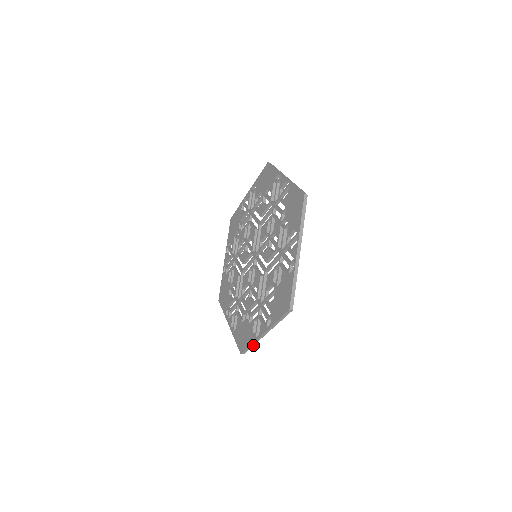
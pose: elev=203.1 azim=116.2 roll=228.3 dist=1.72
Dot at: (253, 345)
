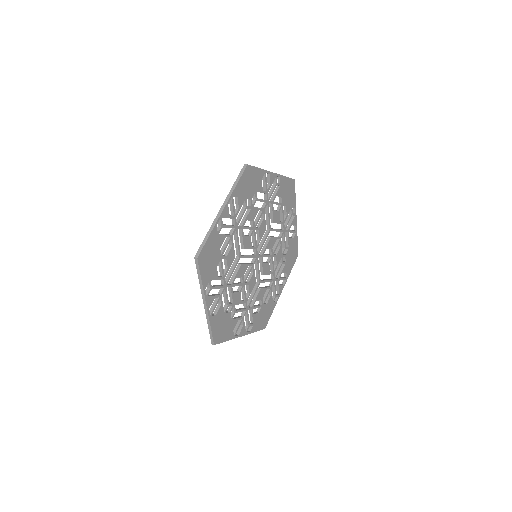
Dot at: (290, 271)
